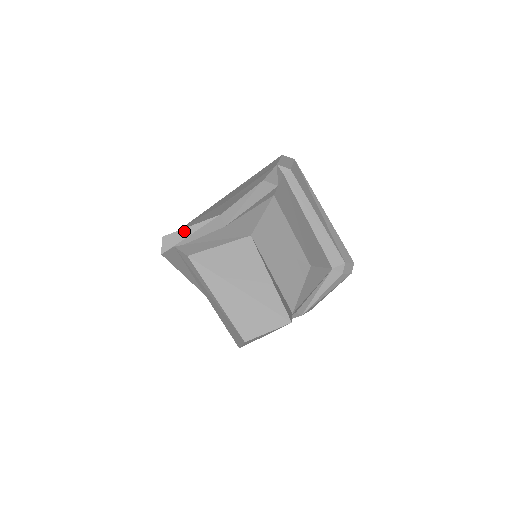
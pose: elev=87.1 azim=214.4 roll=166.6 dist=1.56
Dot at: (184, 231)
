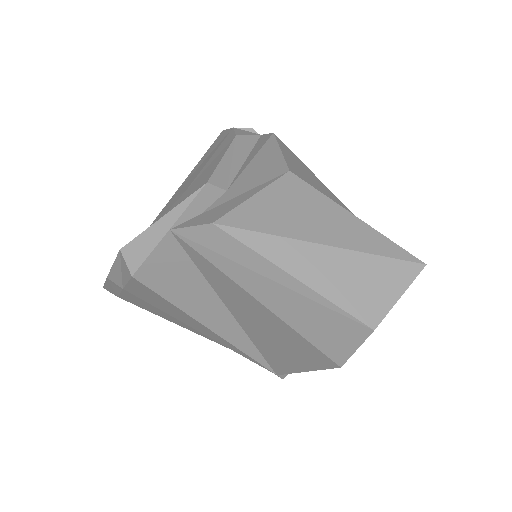
Dot at: (157, 226)
